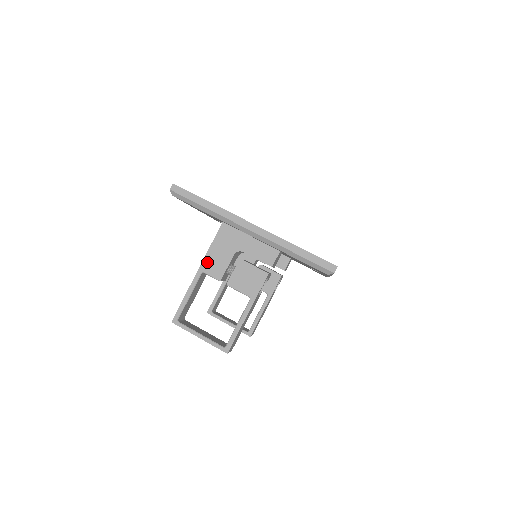
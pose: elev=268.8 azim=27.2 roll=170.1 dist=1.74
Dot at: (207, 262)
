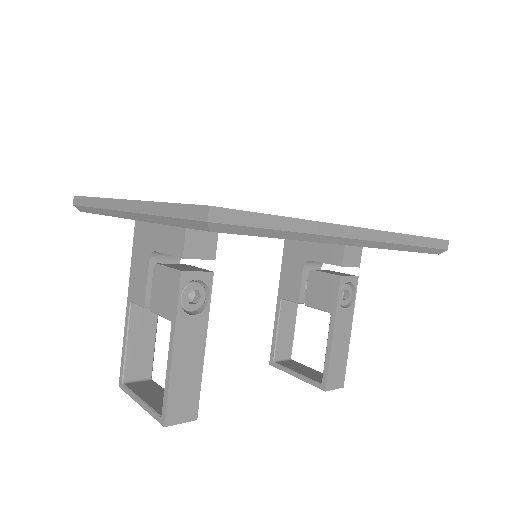
Dot at: (132, 285)
